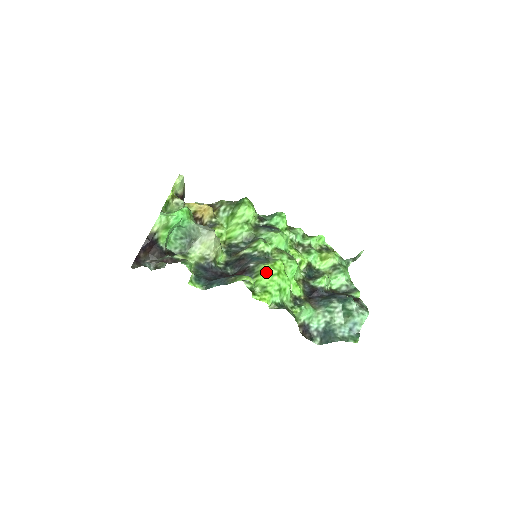
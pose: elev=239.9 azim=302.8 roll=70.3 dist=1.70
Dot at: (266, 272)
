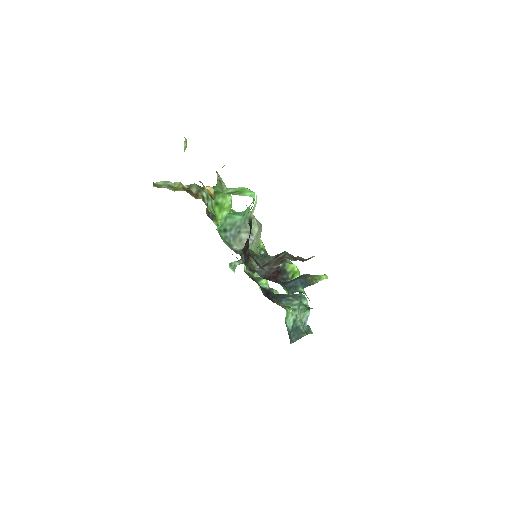
Dot at: (298, 272)
